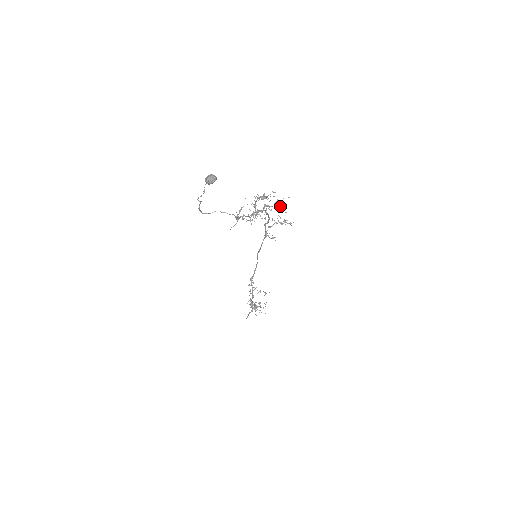
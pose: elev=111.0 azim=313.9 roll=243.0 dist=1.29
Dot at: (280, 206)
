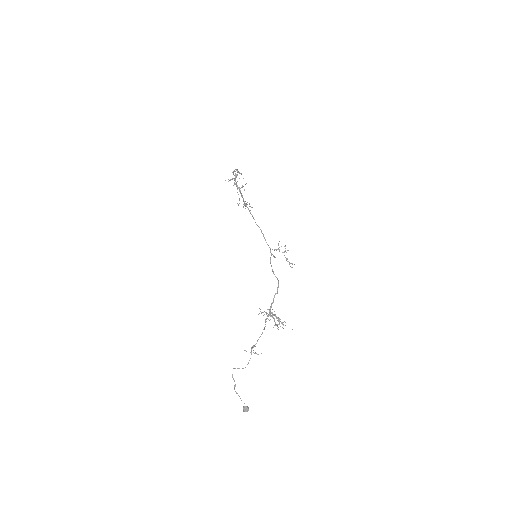
Dot at: occluded
